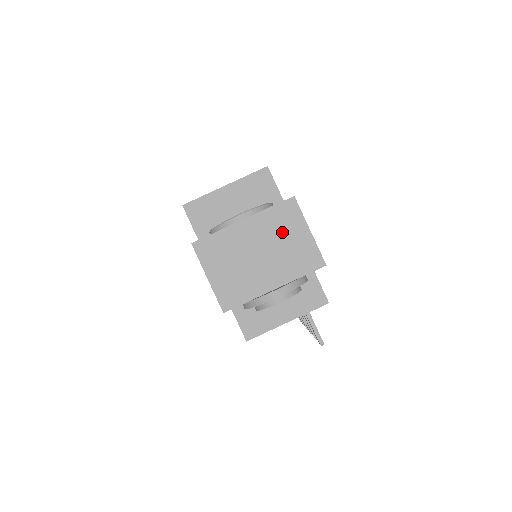
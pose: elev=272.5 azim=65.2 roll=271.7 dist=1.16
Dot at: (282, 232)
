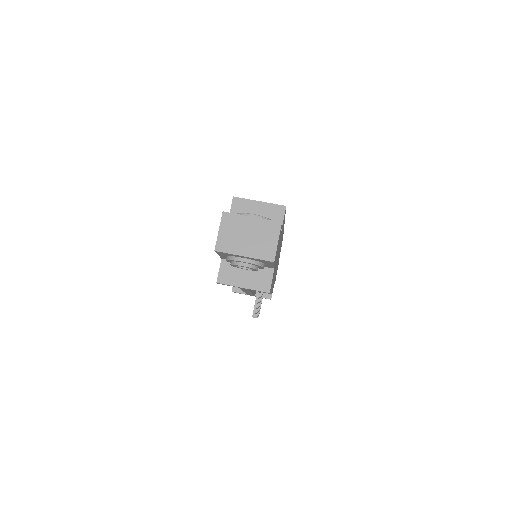
Dot at: (265, 234)
